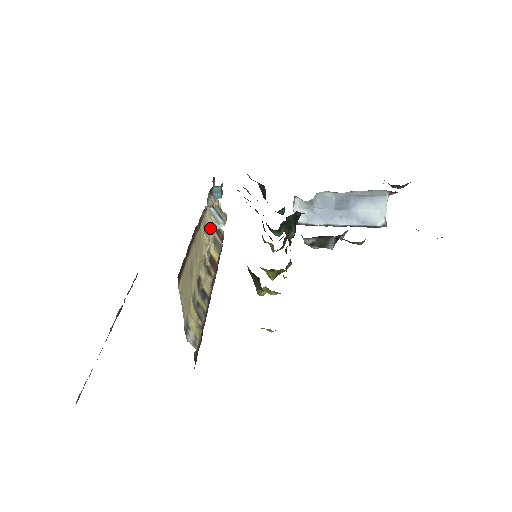
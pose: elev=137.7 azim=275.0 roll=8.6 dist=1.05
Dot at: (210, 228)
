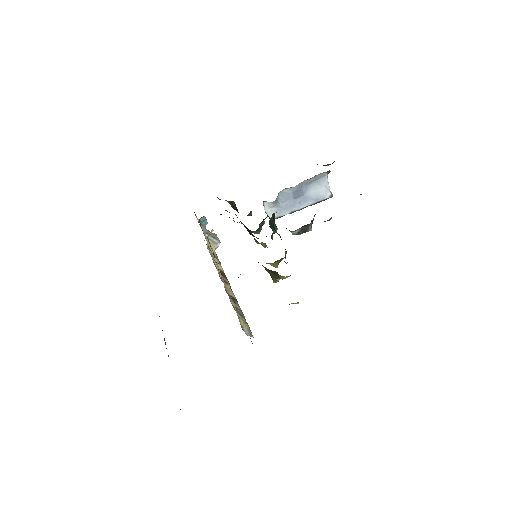
Dot at: occluded
